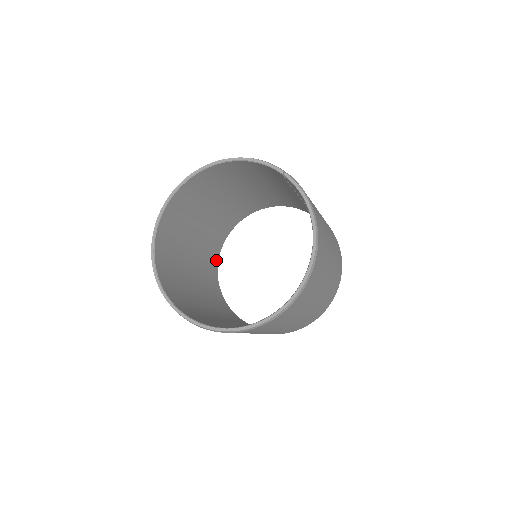
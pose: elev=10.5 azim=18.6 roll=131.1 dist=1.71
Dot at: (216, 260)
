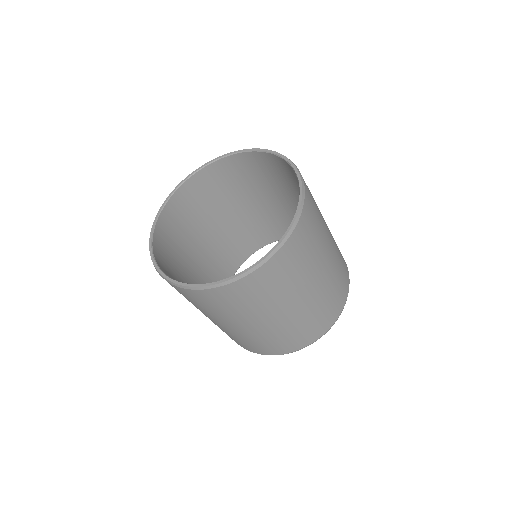
Dot at: (238, 263)
